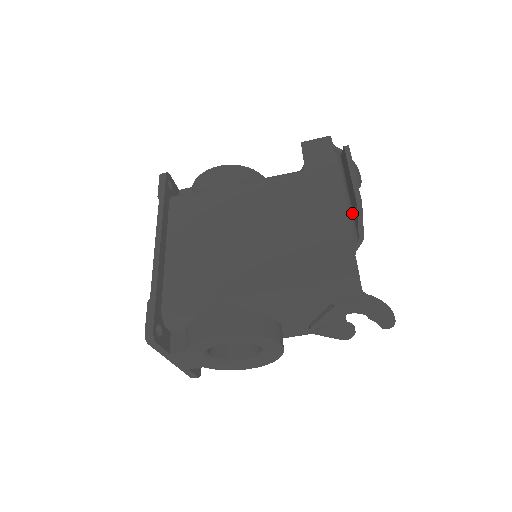
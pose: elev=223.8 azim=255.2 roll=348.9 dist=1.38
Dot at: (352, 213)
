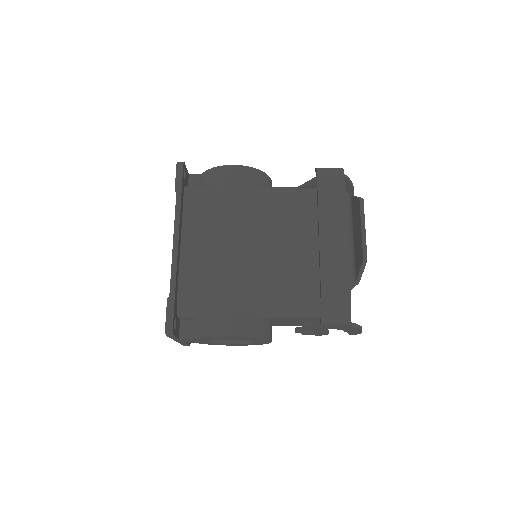
Dot at: (353, 256)
